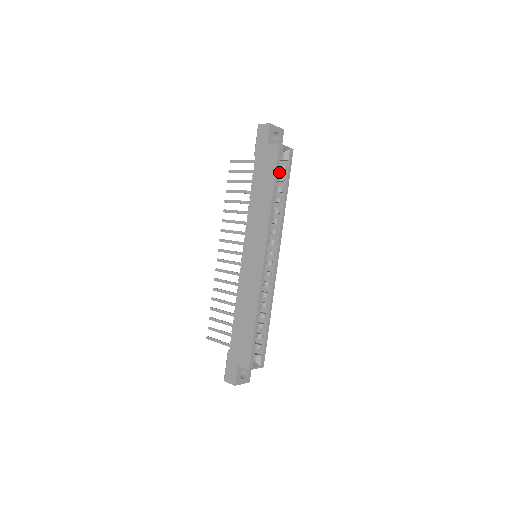
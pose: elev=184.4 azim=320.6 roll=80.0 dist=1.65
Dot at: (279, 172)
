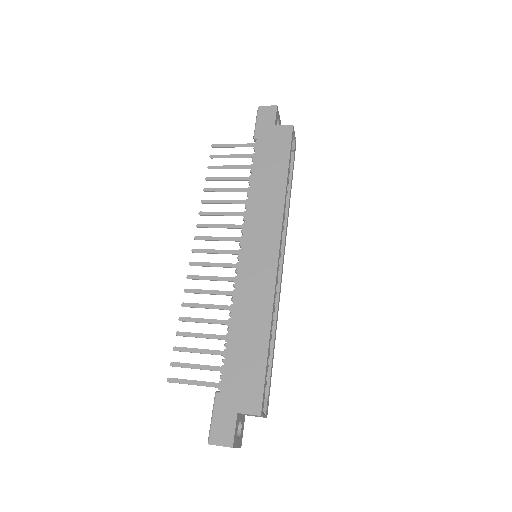
Dot at: occluded
